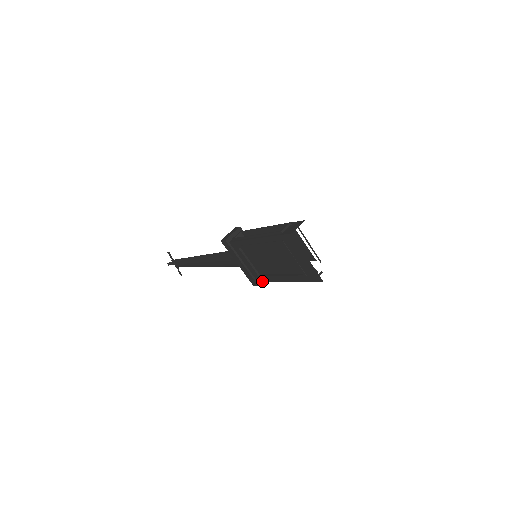
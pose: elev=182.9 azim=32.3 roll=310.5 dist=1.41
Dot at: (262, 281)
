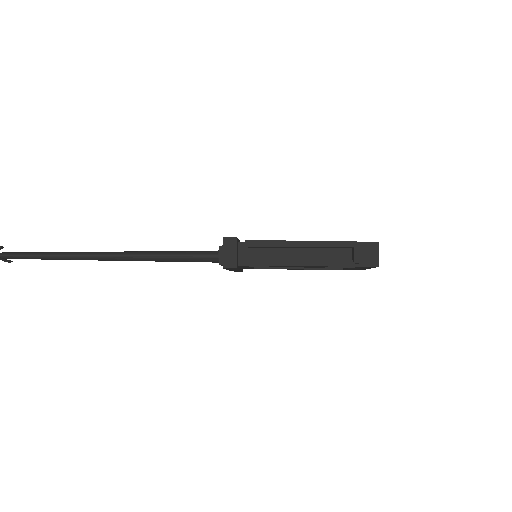
Dot at: occluded
